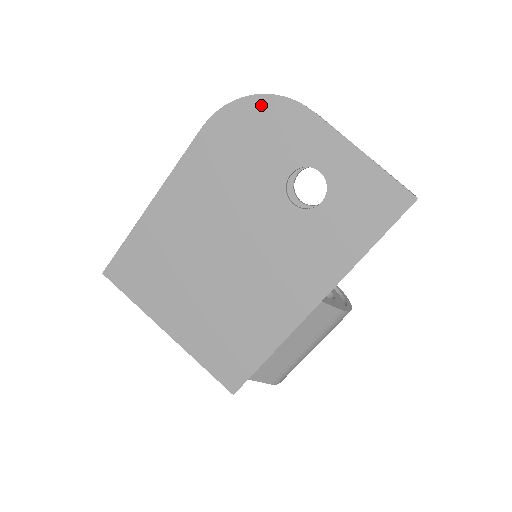
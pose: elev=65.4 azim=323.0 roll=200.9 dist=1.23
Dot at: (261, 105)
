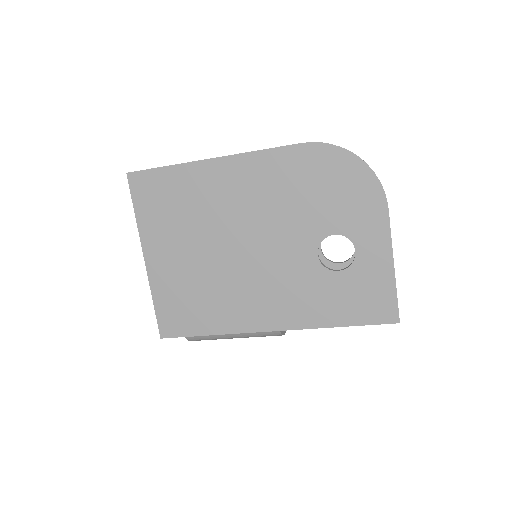
Dot at: (358, 170)
